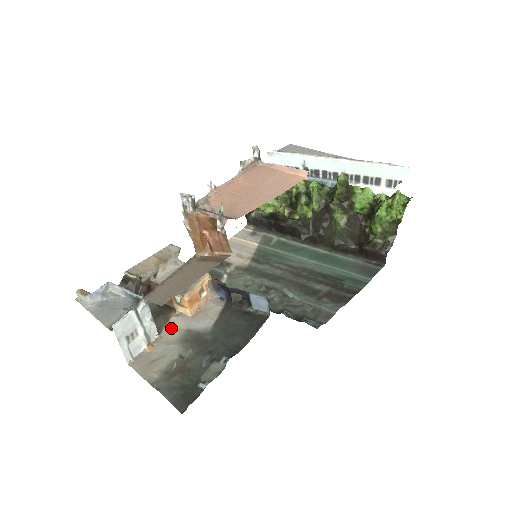
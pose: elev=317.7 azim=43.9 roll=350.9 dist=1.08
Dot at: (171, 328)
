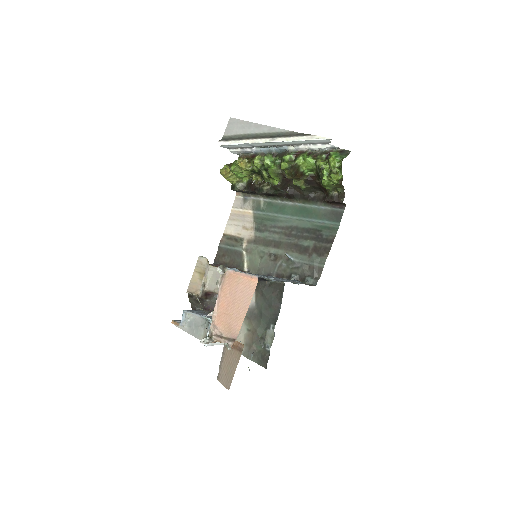
Dot at: occluded
